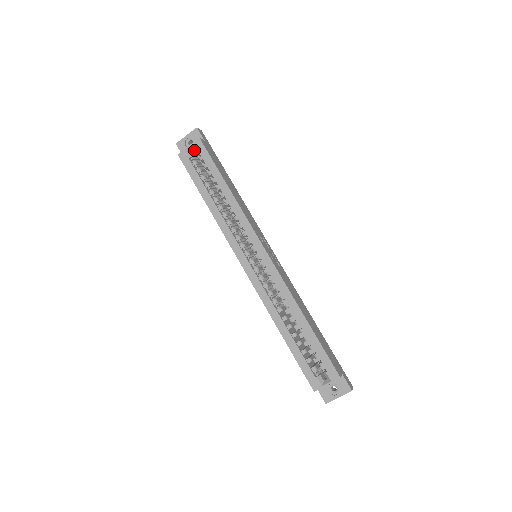
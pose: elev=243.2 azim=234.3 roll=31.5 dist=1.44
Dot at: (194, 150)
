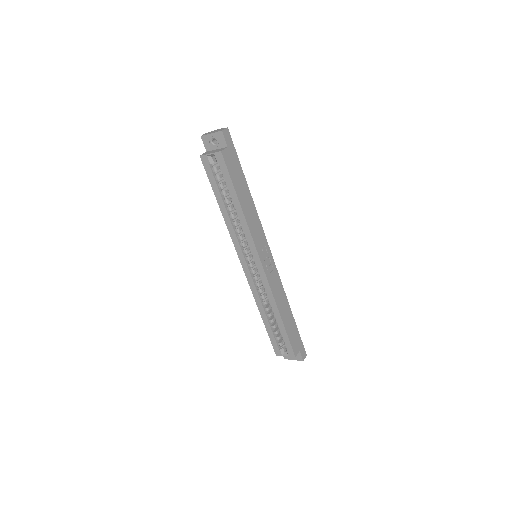
Dot at: (215, 158)
